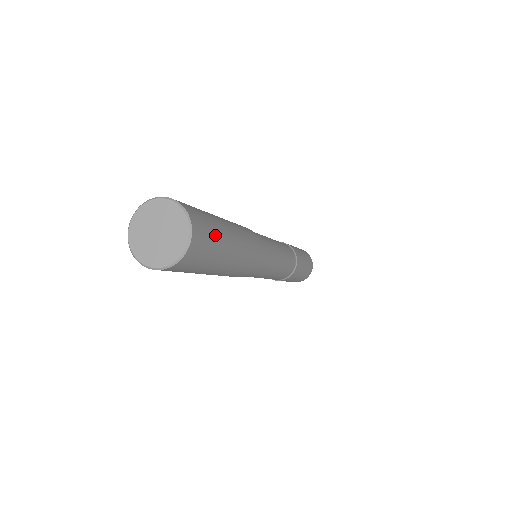
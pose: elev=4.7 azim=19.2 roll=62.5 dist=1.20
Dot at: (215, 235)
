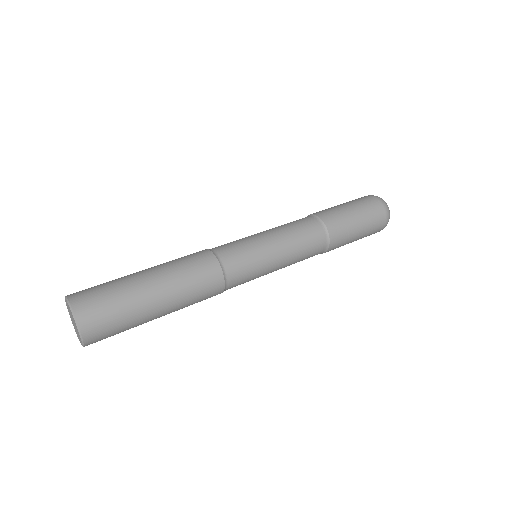
Dot at: (124, 330)
